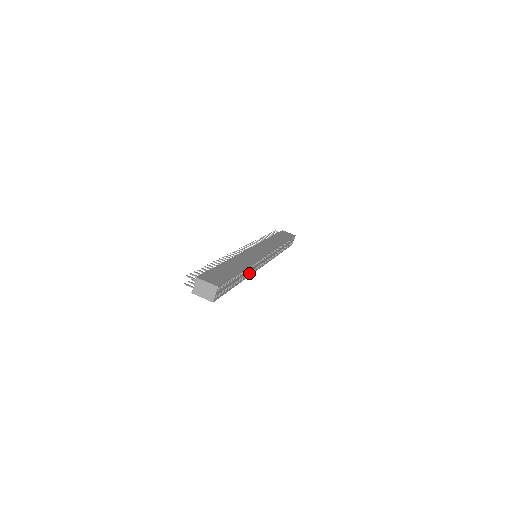
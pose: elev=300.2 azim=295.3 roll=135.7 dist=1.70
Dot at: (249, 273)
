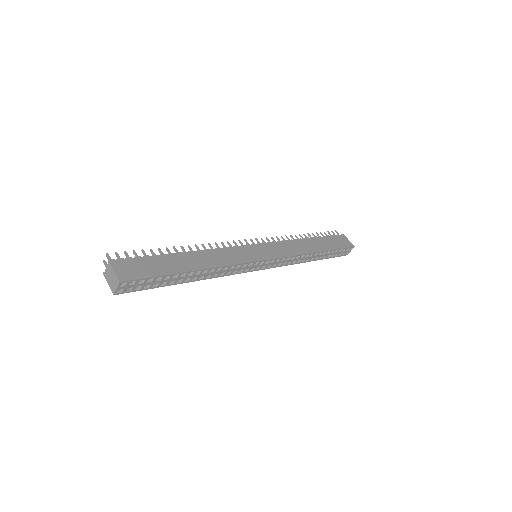
Dot at: (217, 274)
